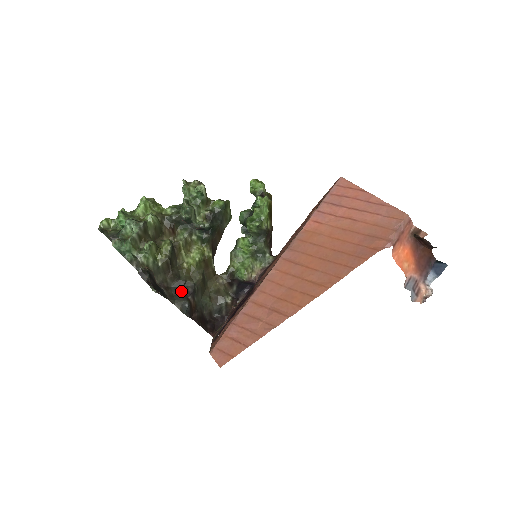
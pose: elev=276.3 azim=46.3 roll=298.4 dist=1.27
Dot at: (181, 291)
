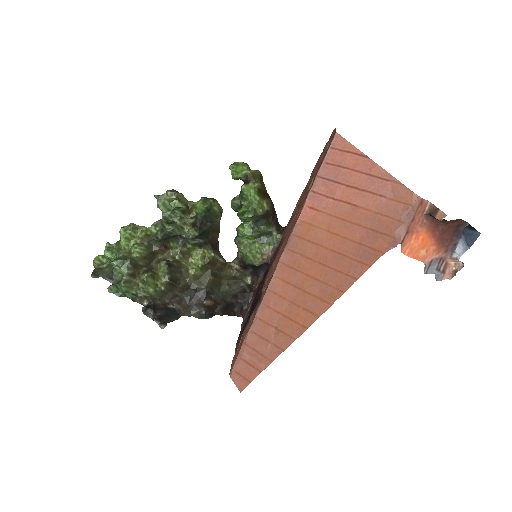
Dot at: (194, 299)
